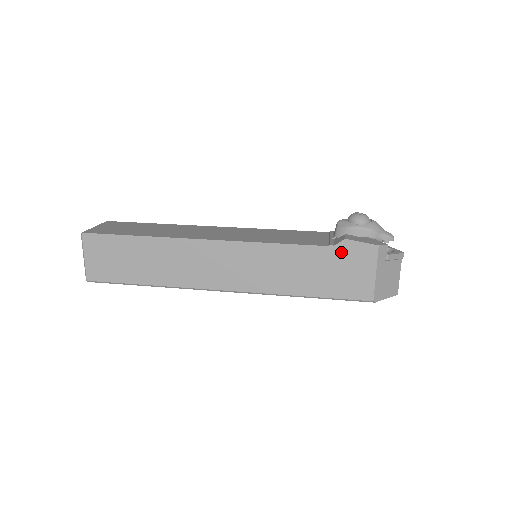
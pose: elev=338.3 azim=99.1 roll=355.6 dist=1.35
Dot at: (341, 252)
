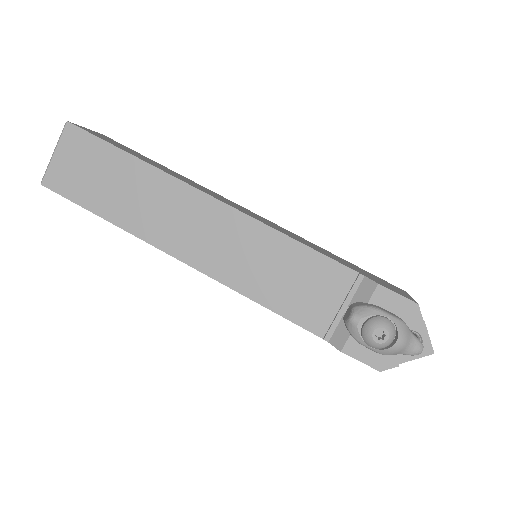
Dot at: occluded
